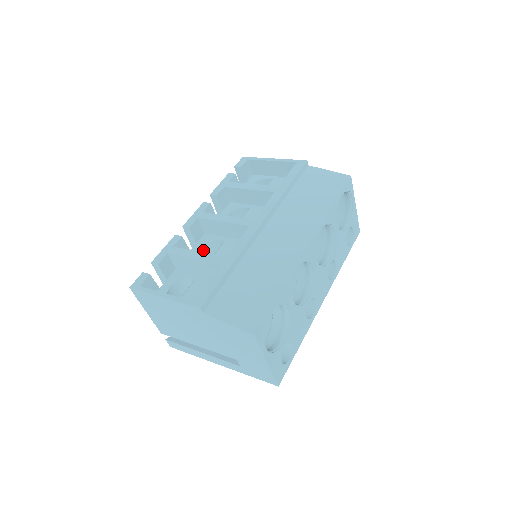
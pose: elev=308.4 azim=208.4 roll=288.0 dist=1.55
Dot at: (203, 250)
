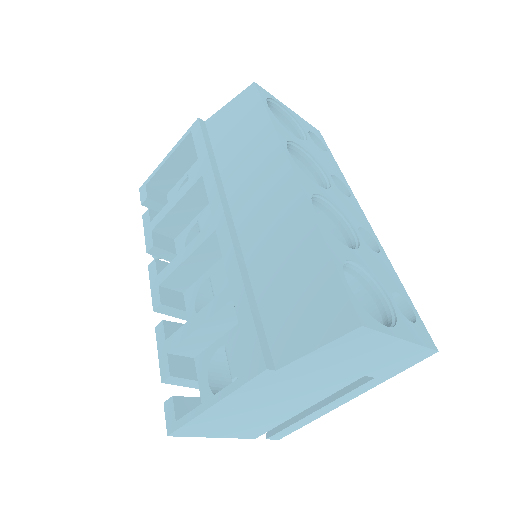
Dot at: occluded
